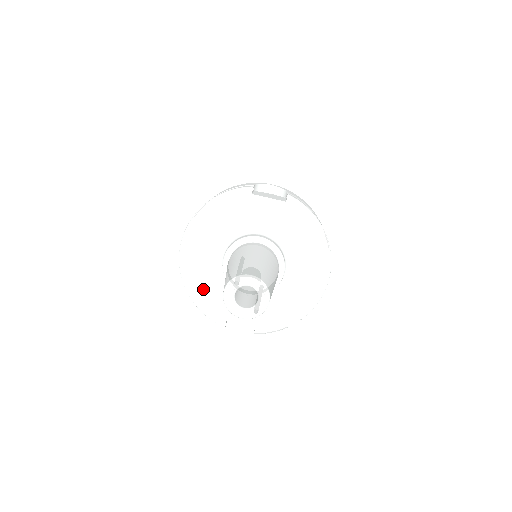
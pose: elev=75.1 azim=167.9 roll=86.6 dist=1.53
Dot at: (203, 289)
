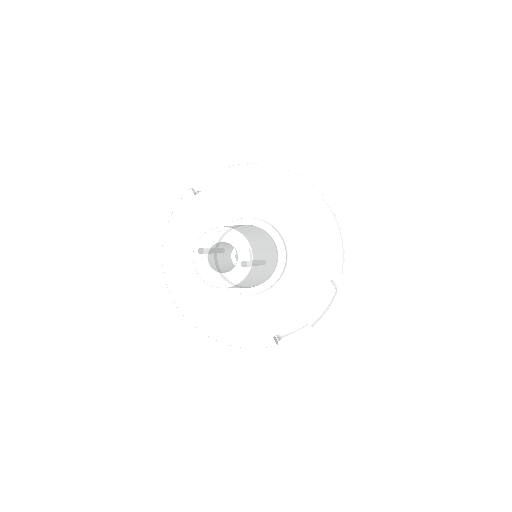
Dot at: (224, 322)
